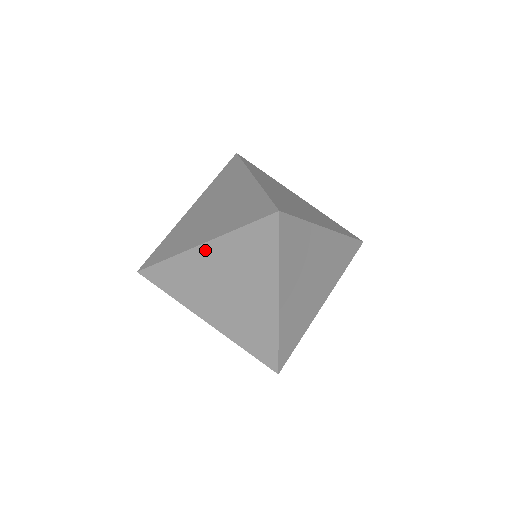
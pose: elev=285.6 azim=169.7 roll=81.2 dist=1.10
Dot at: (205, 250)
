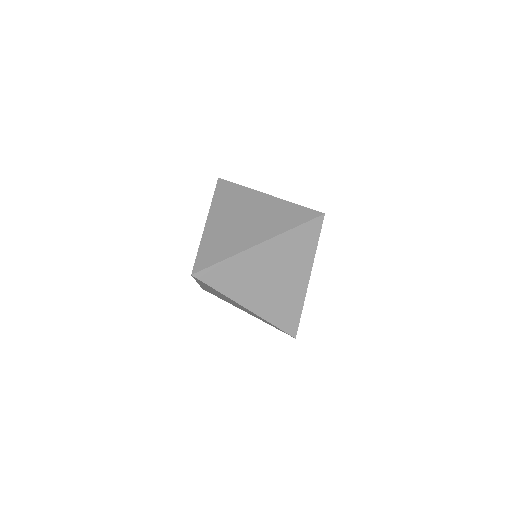
Dot at: (263, 247)
